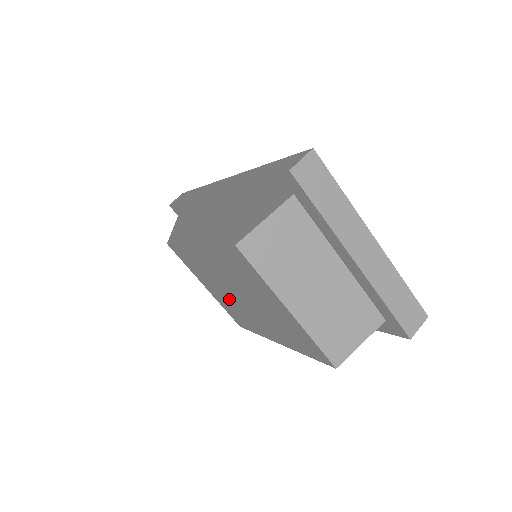
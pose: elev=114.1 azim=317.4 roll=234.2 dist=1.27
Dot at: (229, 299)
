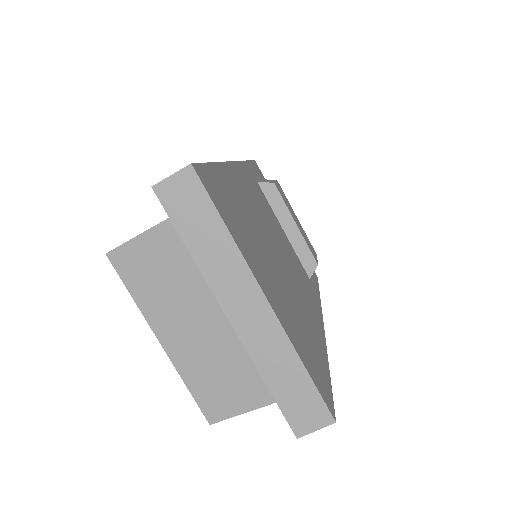
Dot at: occluded
